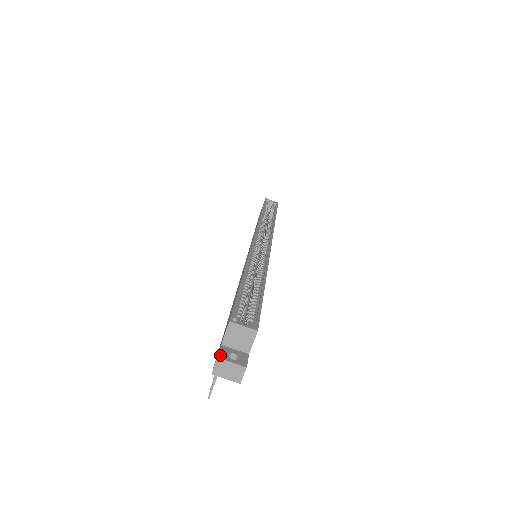
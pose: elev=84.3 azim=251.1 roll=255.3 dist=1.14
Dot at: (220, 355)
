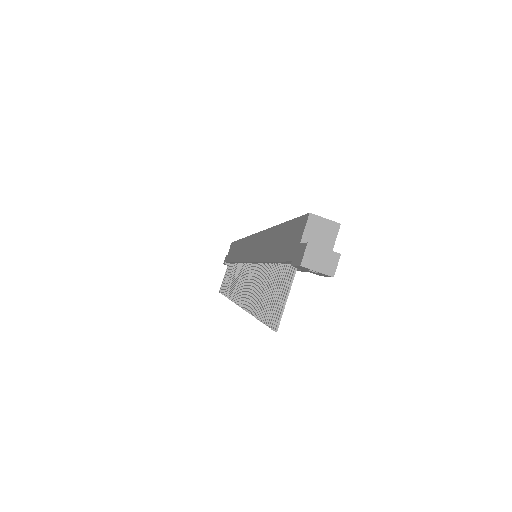
Dot at: (308, 243)
